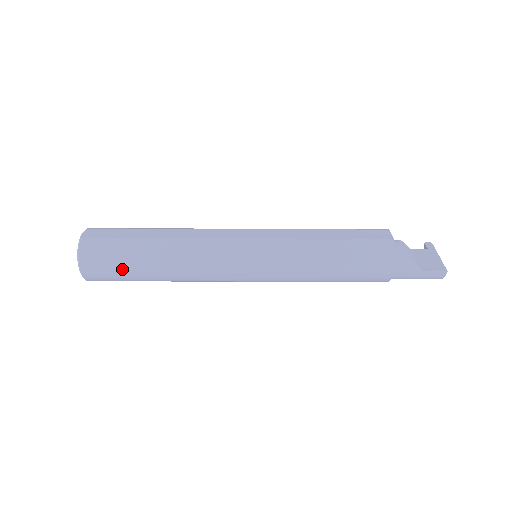
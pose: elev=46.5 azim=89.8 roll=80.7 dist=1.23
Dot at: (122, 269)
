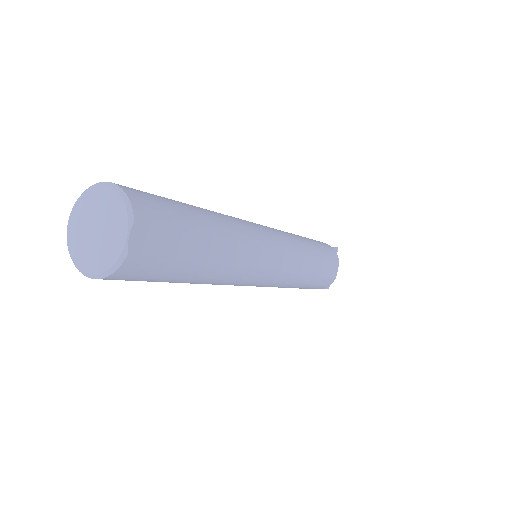
Dot at: occluded
